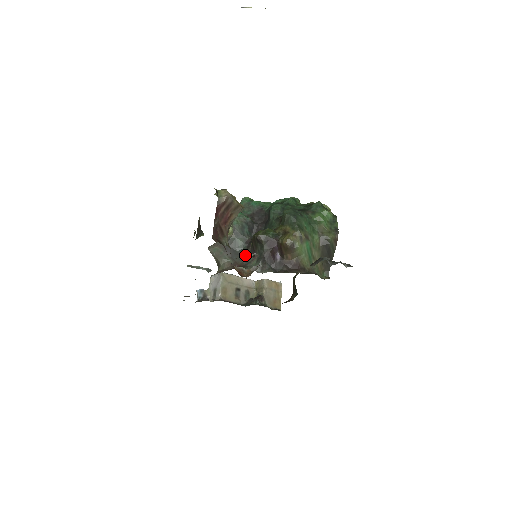
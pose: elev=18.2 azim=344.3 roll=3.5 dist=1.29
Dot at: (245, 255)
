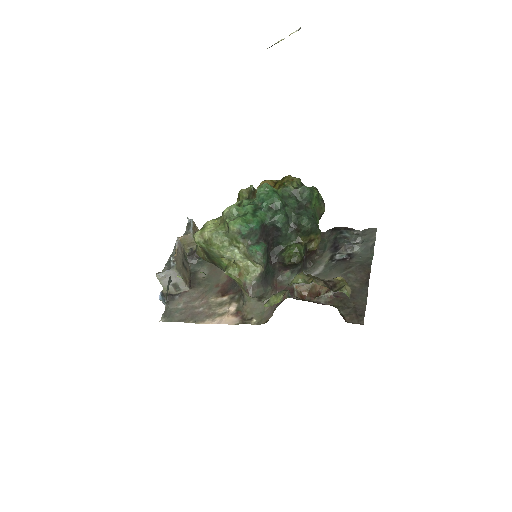
Dot at: (330, 296)
